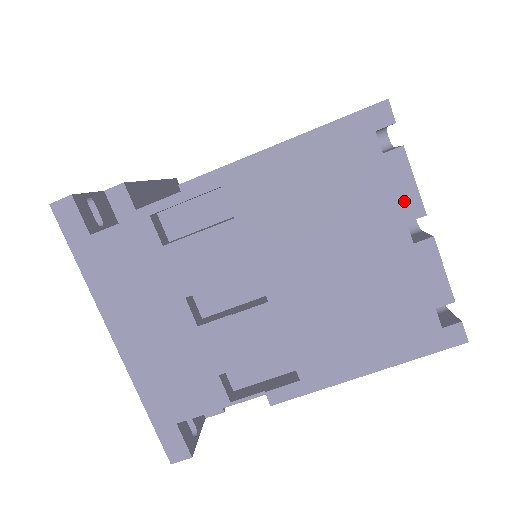
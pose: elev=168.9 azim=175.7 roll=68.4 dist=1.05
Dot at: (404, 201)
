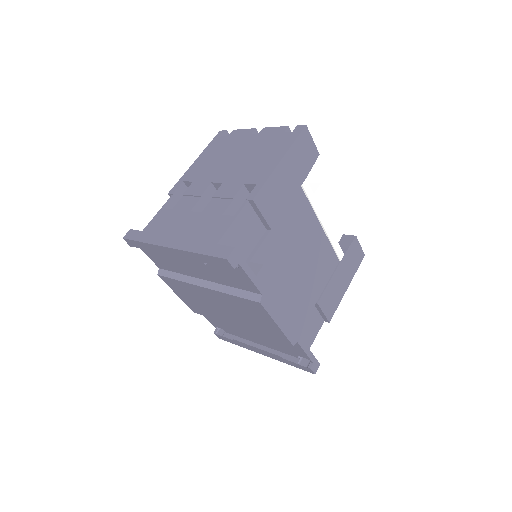
Dot at: (245, 133)
